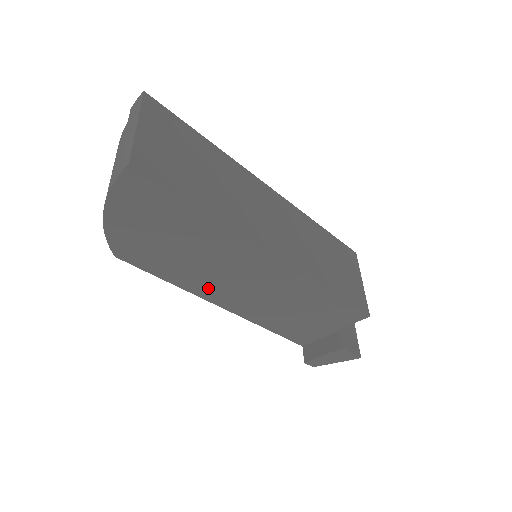
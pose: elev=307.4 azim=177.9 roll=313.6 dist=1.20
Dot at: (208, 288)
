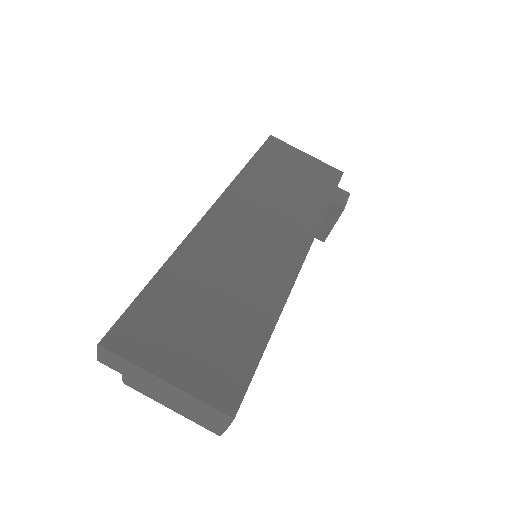
Dot at: occluded
